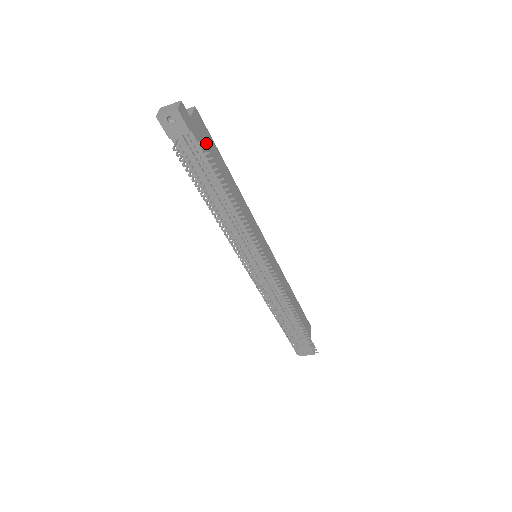
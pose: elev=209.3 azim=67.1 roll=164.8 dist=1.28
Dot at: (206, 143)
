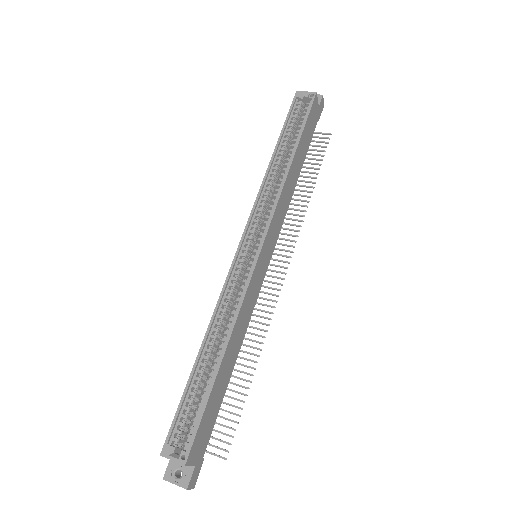
Dot at: (207, 426)
